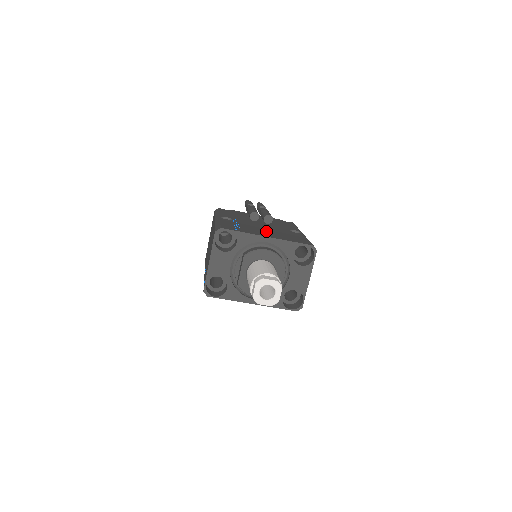
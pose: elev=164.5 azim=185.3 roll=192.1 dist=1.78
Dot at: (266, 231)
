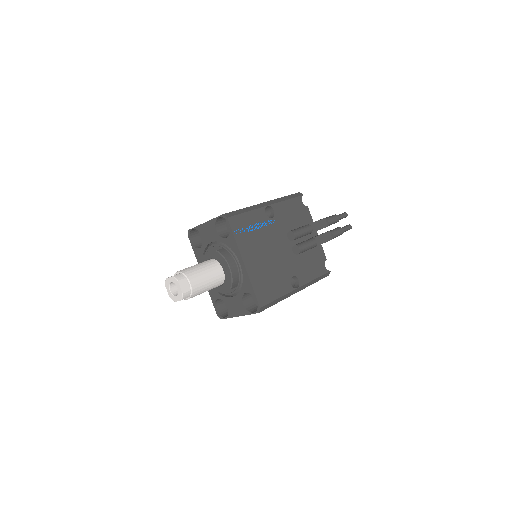
Dot at: (263, 257)
